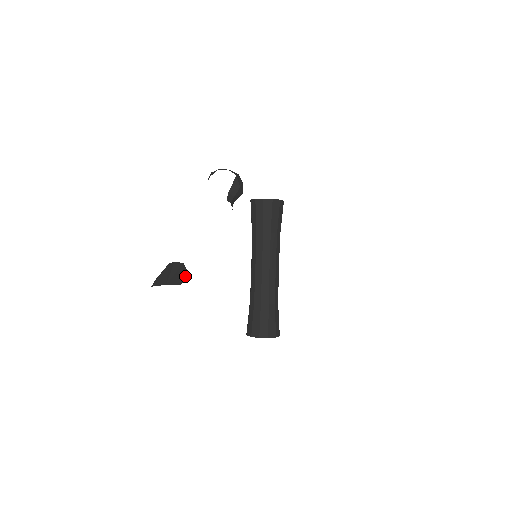
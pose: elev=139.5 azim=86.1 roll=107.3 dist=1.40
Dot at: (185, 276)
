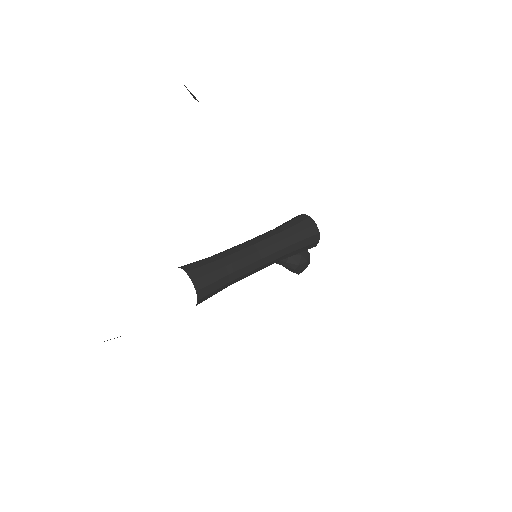
Dot at: (192, 94)
